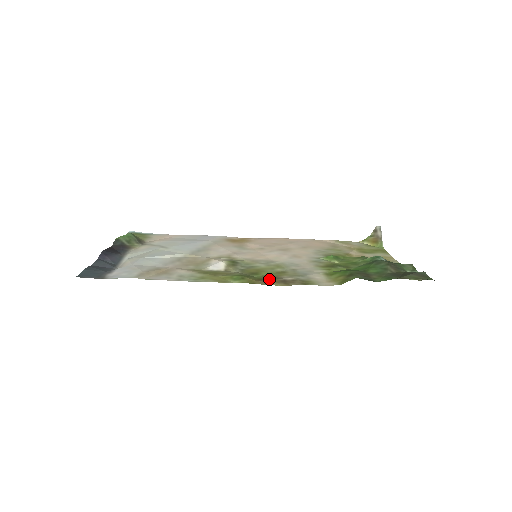
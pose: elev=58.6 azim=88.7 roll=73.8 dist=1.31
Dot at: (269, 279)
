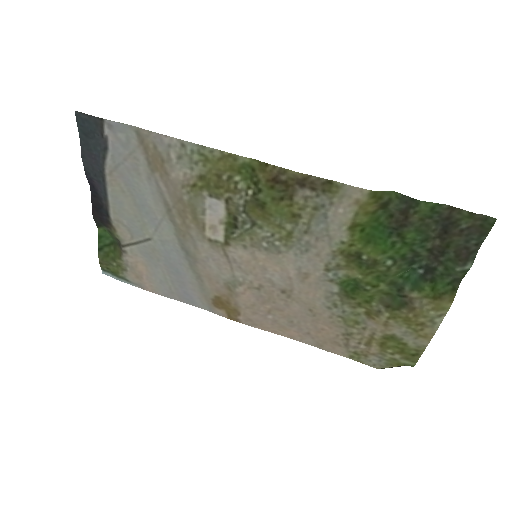
Dot at: (283, 183)
